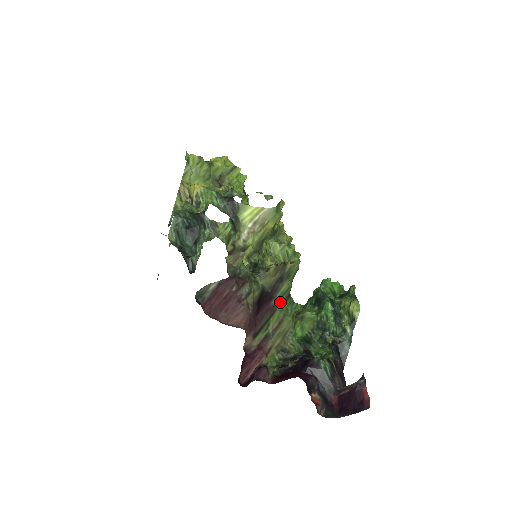
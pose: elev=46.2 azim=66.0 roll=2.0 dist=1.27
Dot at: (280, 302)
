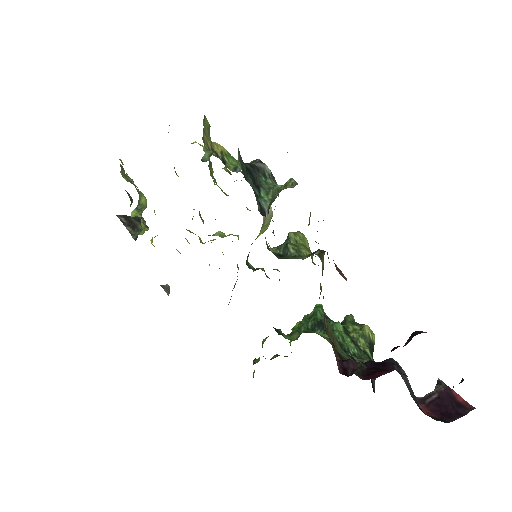
Dot at: occluded
